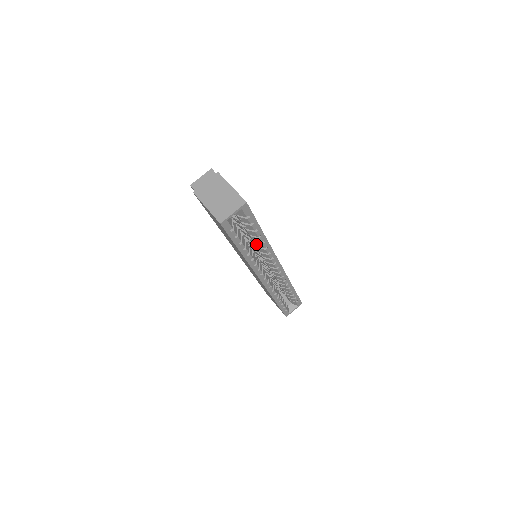
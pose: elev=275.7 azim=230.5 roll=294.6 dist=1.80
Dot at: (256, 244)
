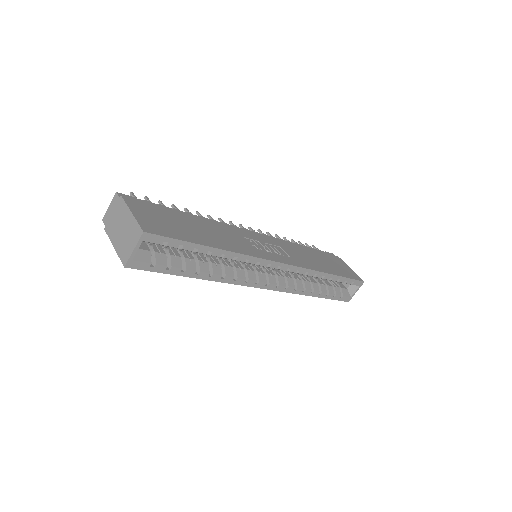
Dot at: (220, 257)
